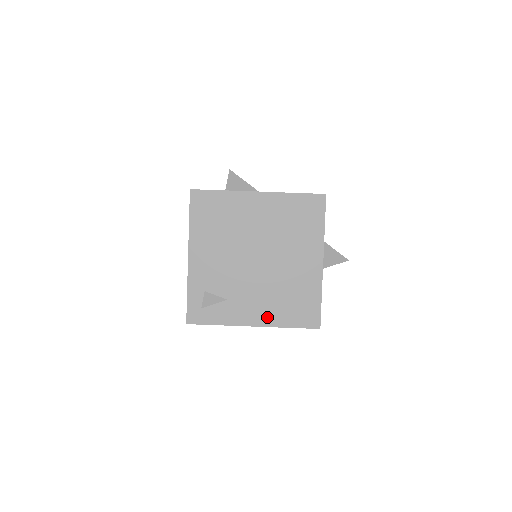
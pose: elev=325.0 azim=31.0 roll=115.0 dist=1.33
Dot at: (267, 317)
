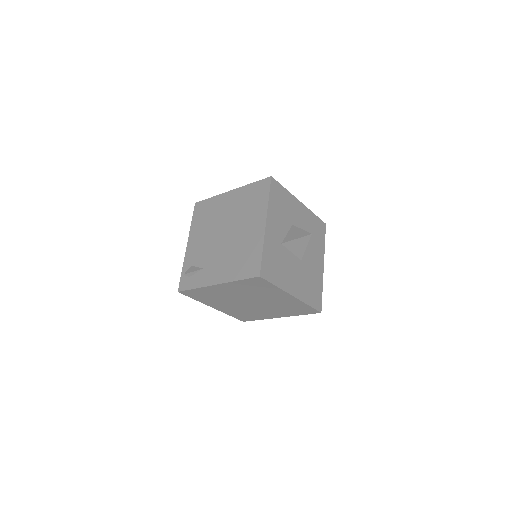
Dot at: (225, 275)
